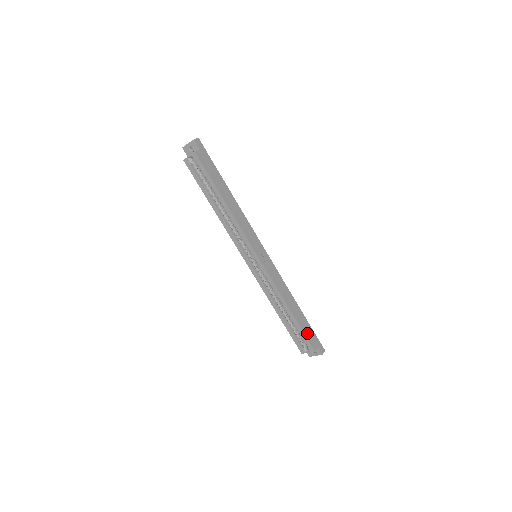
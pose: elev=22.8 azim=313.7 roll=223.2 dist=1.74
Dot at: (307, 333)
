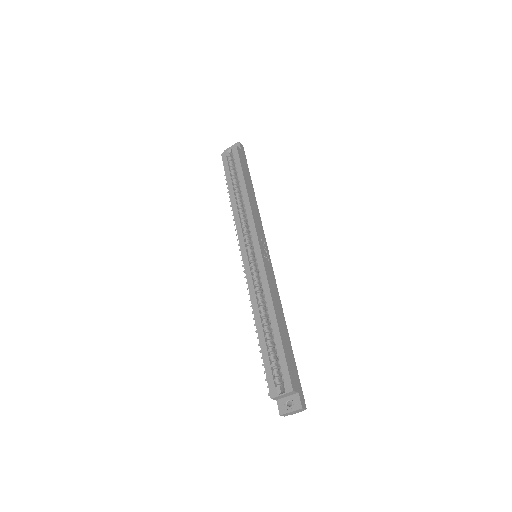
Dot at: (289, 362)
